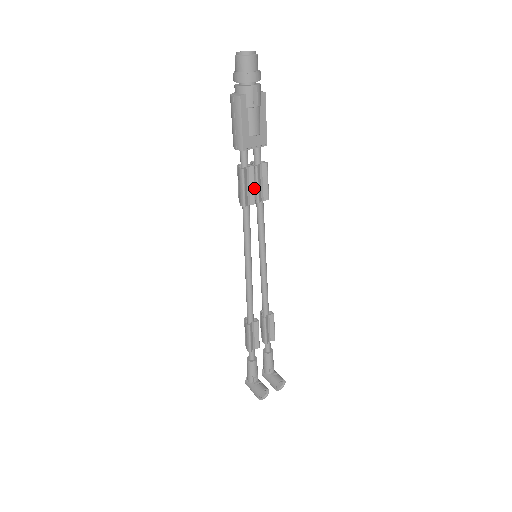
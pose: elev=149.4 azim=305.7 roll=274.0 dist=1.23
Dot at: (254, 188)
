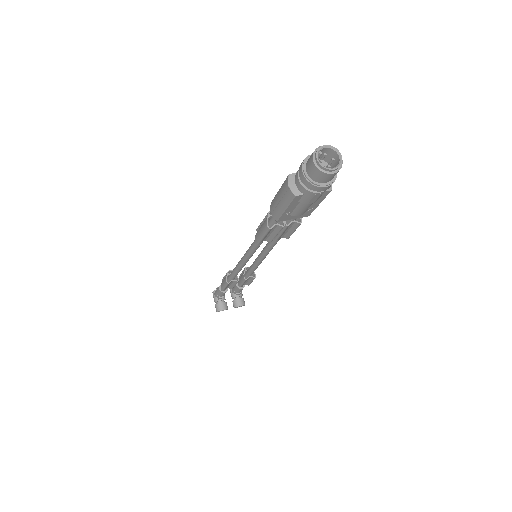
Dot at: (276, 235)
